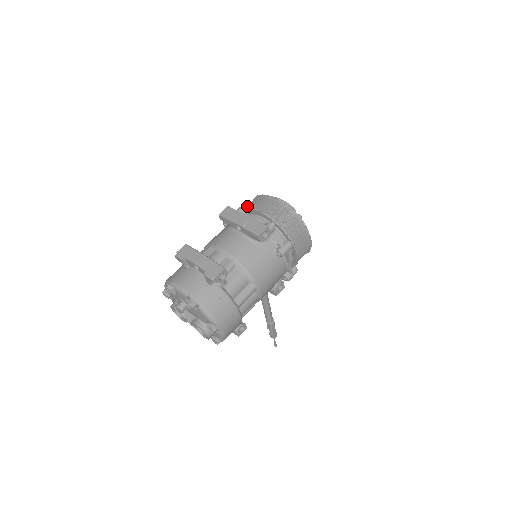
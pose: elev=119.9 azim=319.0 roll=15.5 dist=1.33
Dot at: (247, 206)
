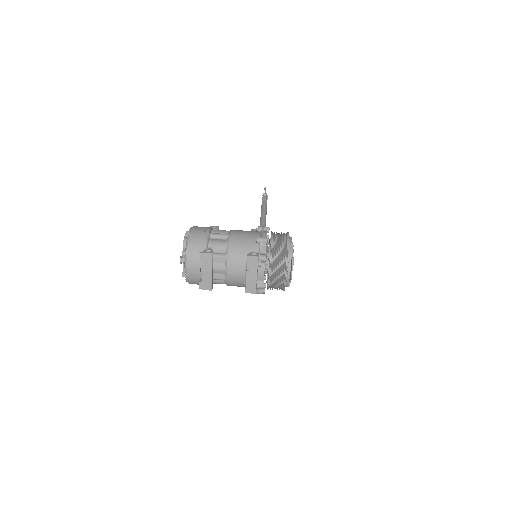
Dot at: (276, 252)
